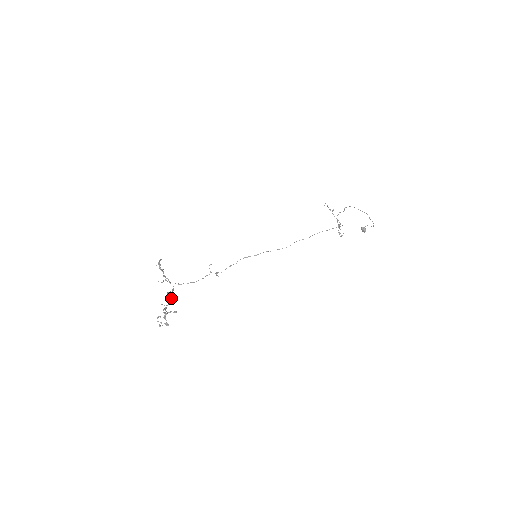
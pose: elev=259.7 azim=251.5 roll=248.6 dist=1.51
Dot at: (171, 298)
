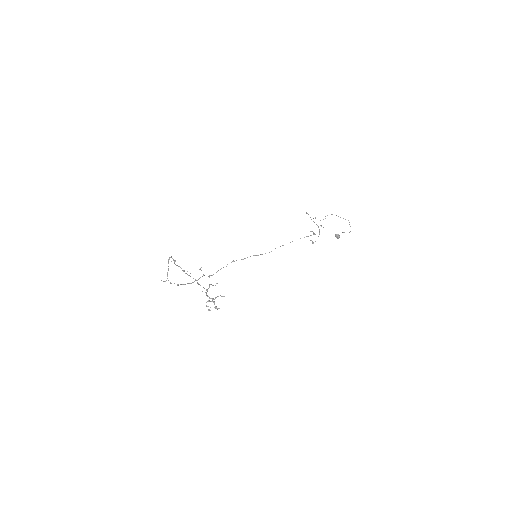
Dot at: (213, 285)
